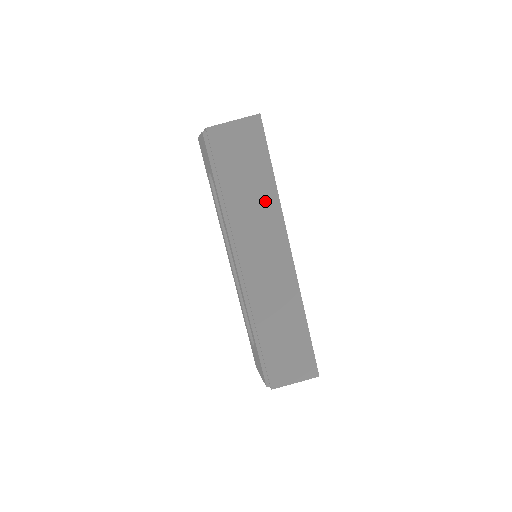
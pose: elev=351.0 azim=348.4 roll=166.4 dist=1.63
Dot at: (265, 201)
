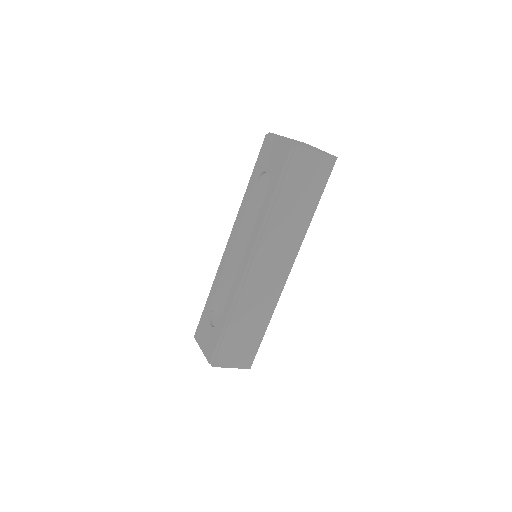
Dot at: (298, 224)
